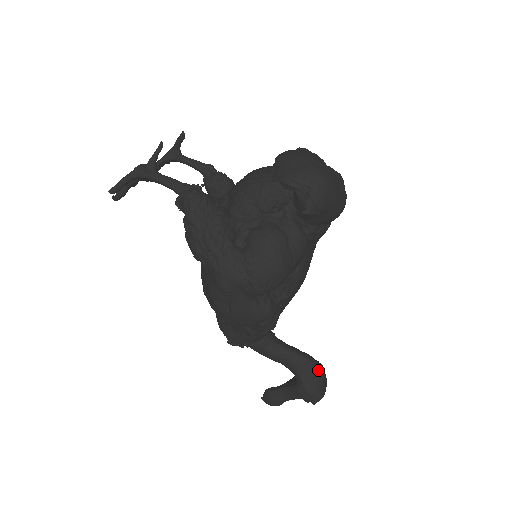
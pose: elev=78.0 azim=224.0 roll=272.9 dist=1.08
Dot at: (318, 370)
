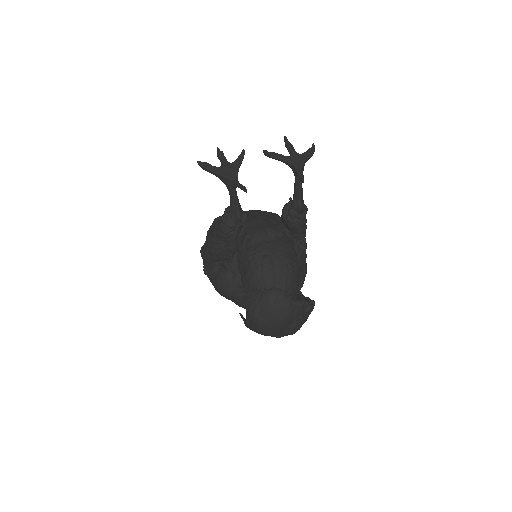
Dot at: occluded
